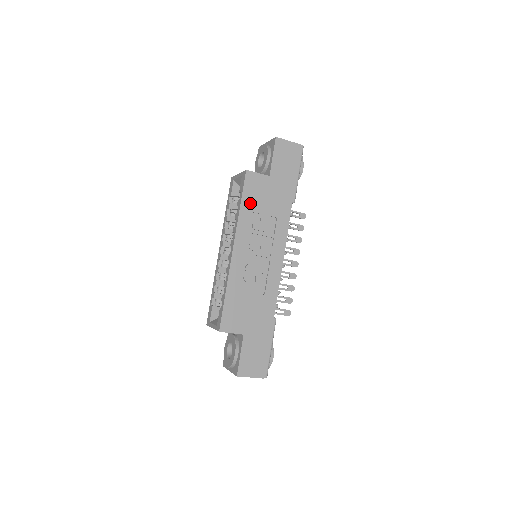
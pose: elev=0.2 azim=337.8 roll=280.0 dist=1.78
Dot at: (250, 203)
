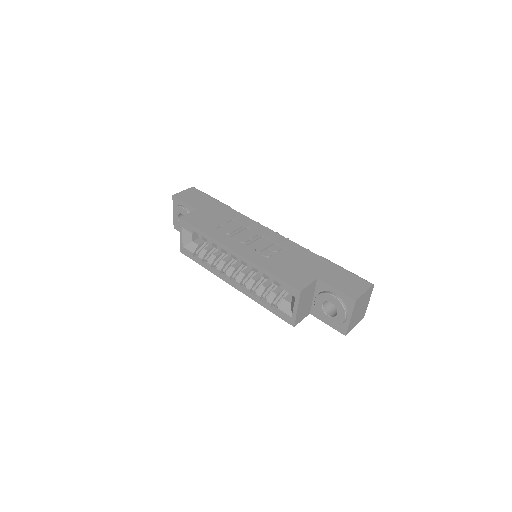
Dot at: (207, 227)
